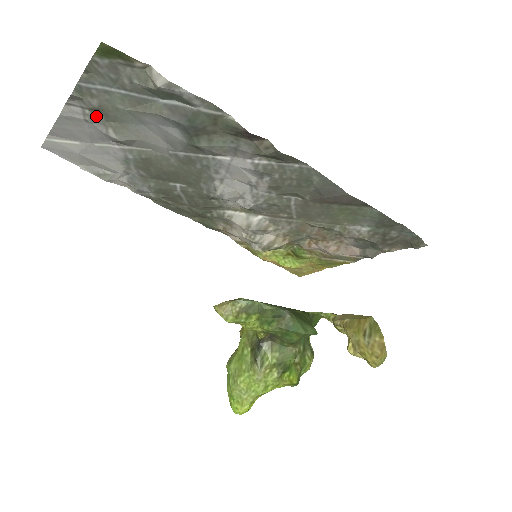
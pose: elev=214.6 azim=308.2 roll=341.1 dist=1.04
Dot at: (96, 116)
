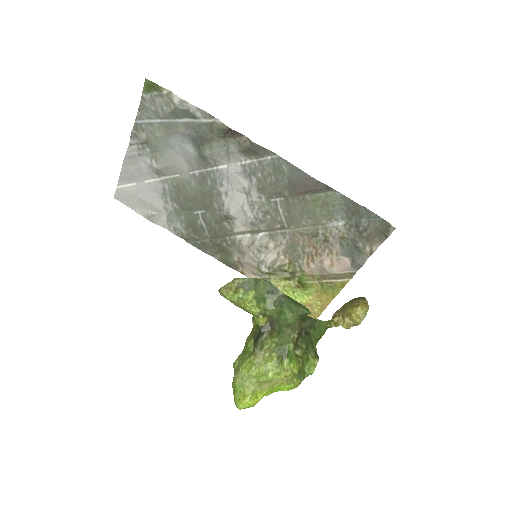
Dot at: (145, 149)
